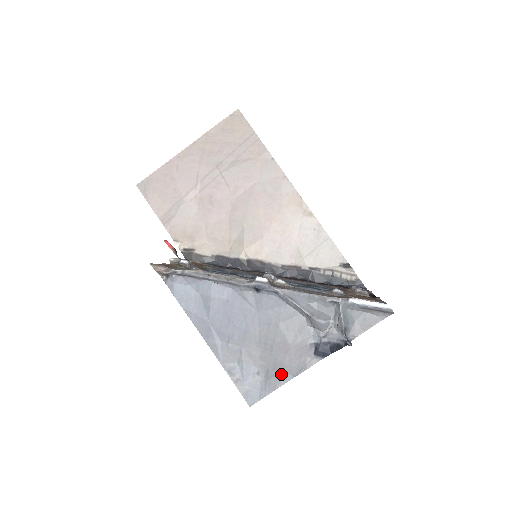
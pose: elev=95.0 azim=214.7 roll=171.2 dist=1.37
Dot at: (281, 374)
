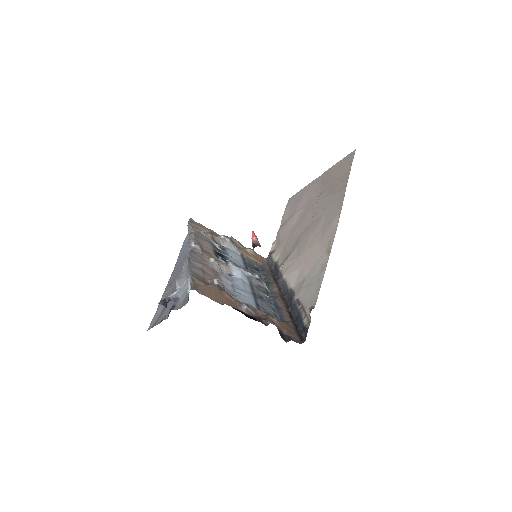
Dot at: (161, 317)
